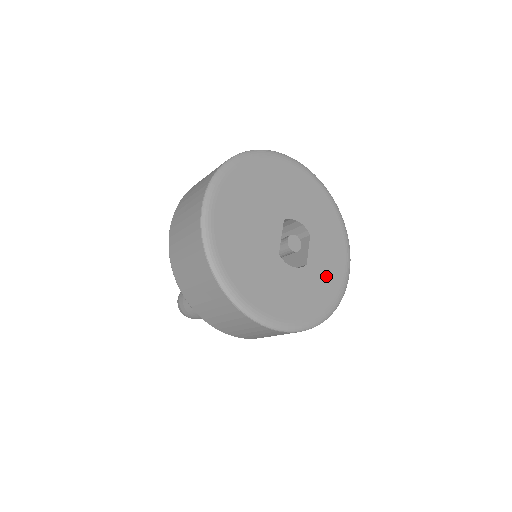
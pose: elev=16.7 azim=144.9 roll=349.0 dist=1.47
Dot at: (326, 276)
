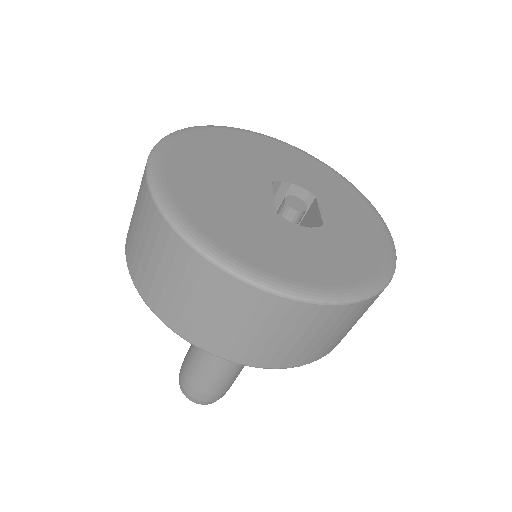
Dot at: (358, 238)
